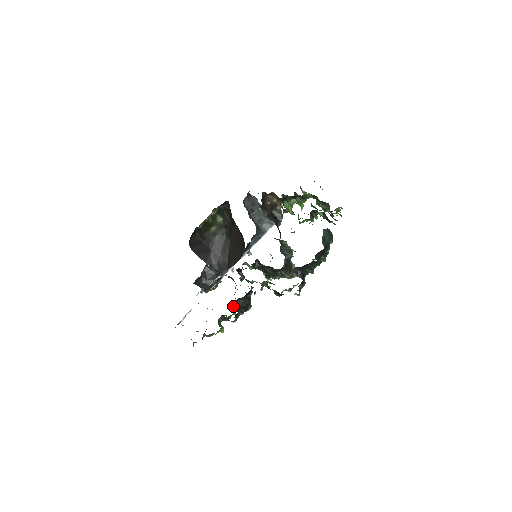
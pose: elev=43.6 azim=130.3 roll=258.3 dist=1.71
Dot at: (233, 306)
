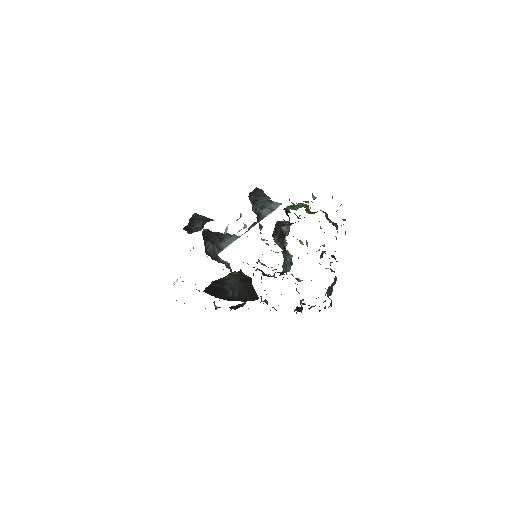
Dot at: (232, 308)
